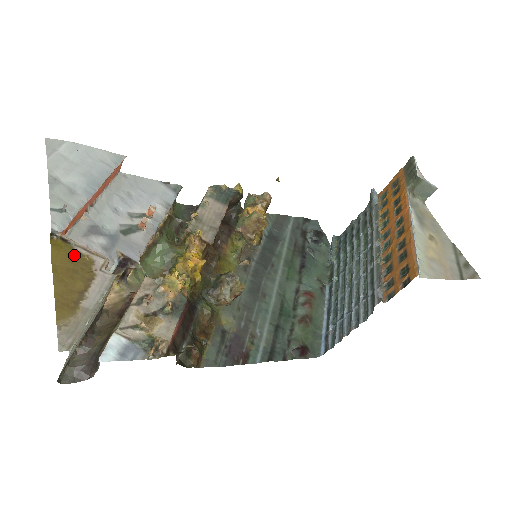
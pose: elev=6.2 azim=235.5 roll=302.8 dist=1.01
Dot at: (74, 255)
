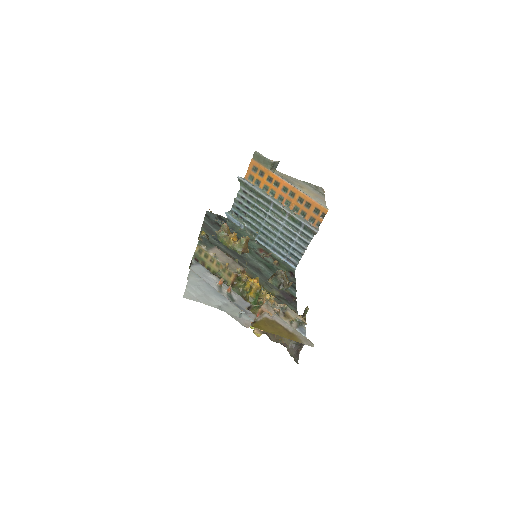
Dot at: (263, 323)
